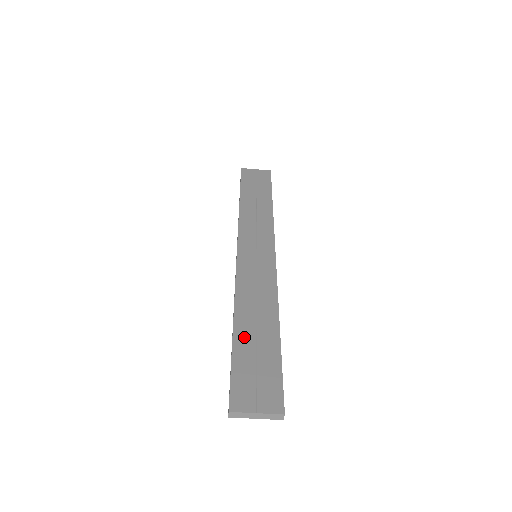
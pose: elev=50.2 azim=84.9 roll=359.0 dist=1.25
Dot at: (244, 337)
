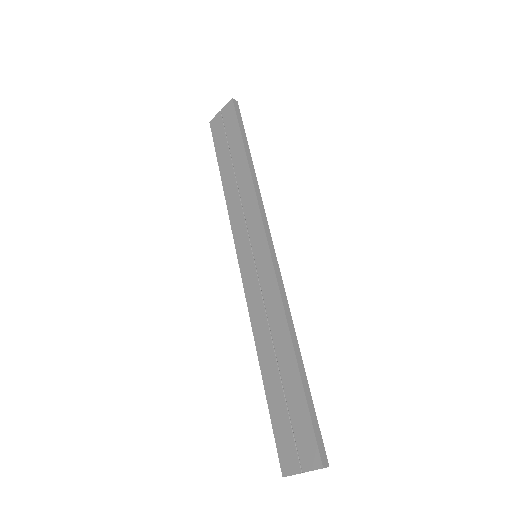
Dot at: (271, 382)
